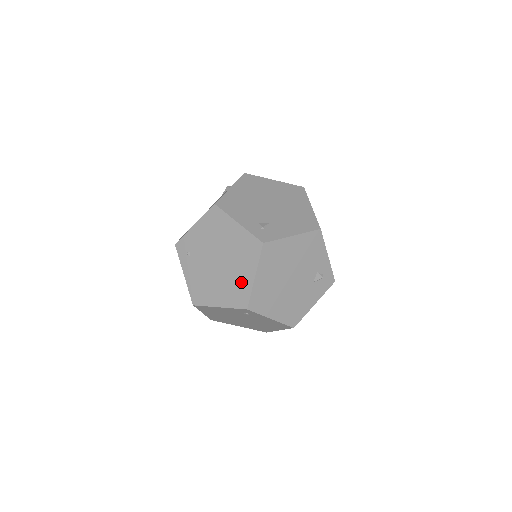
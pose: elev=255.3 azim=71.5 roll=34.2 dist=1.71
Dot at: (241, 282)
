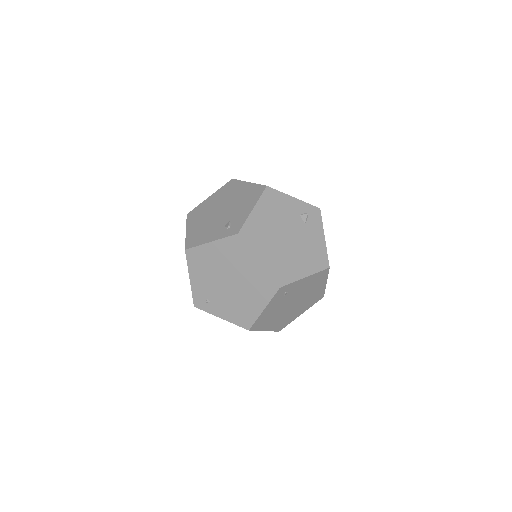
Dot at: (256, 276)
